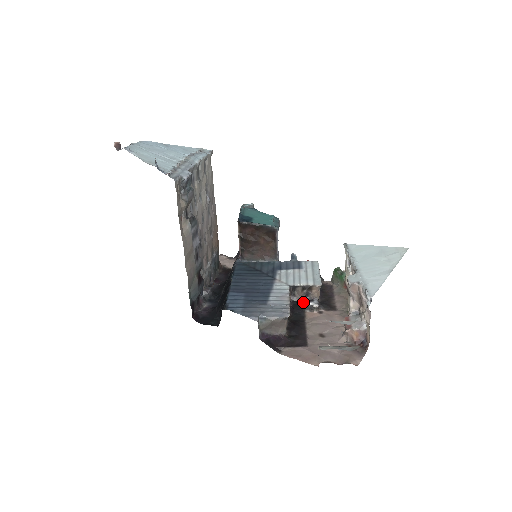
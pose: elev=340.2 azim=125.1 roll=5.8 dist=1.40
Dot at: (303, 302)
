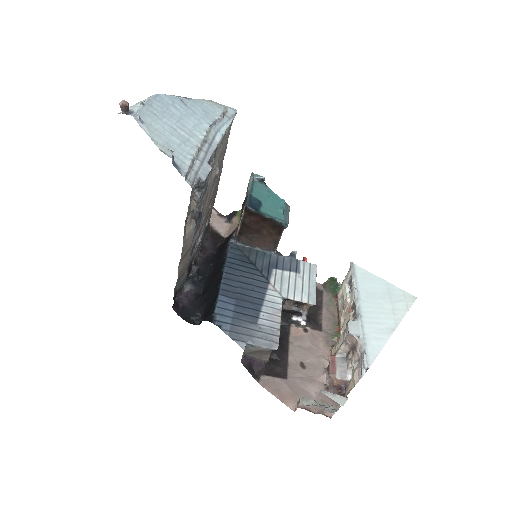
Dot at: (291, 313)
